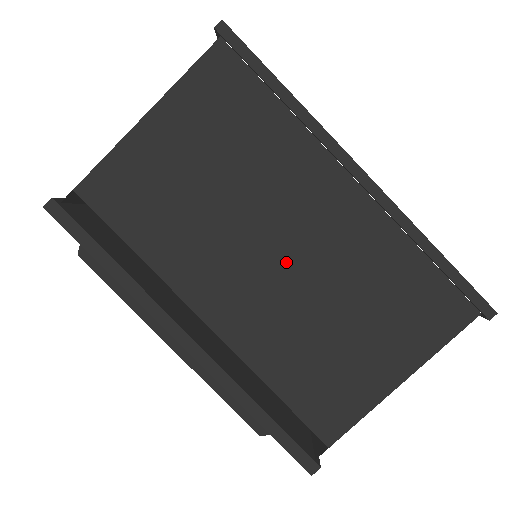
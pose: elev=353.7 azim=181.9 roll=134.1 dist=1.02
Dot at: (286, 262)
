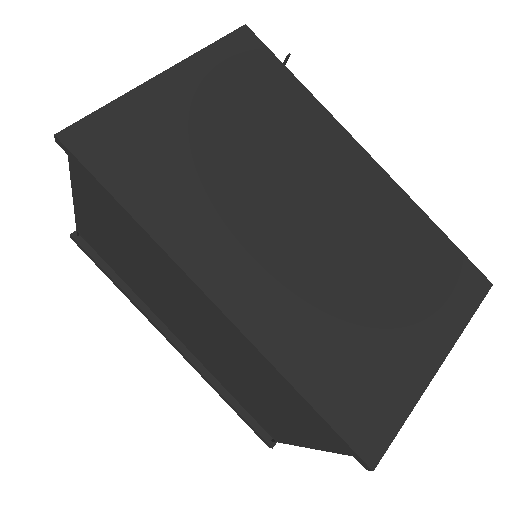
Dot at: (200, 332)
